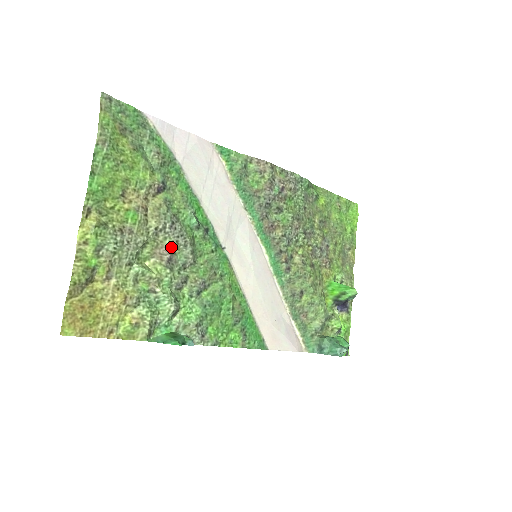
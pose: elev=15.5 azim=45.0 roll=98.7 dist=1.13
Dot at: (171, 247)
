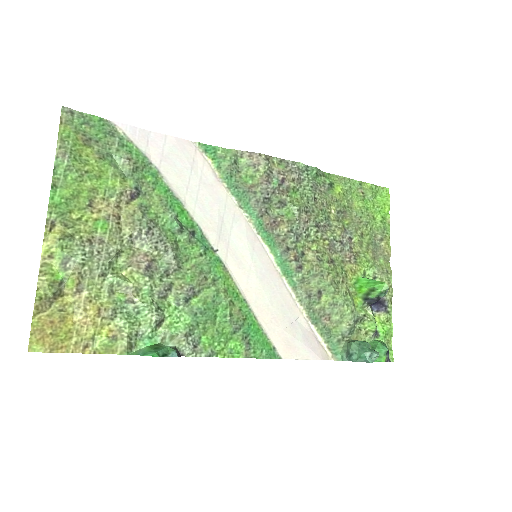
Dot at: (149, 254)
